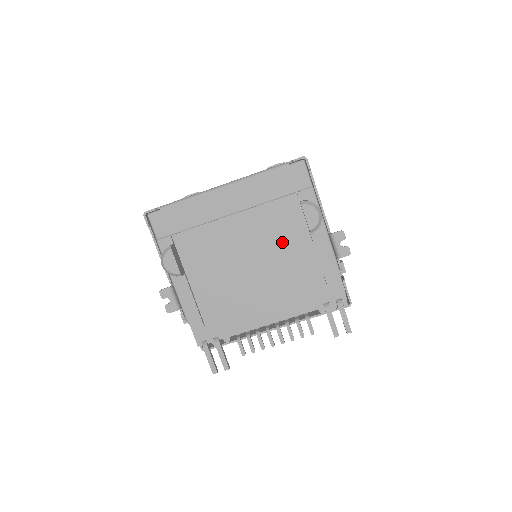
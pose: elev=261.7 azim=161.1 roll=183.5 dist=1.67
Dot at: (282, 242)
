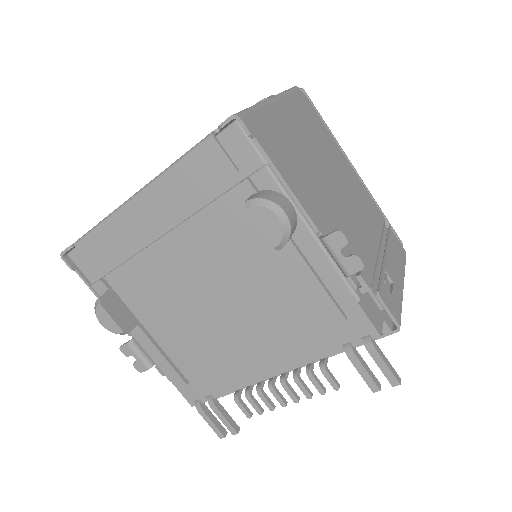
Dot at: (248, 263)
